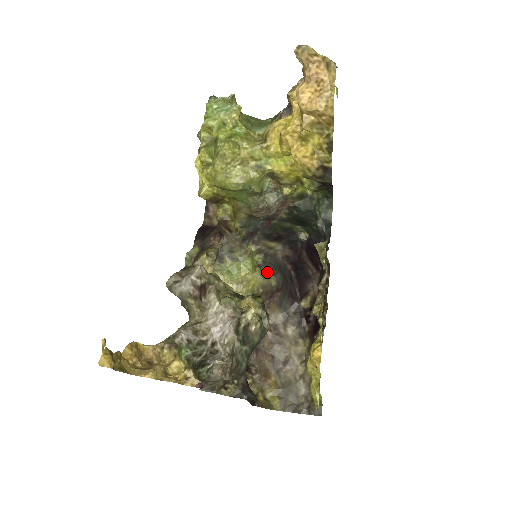
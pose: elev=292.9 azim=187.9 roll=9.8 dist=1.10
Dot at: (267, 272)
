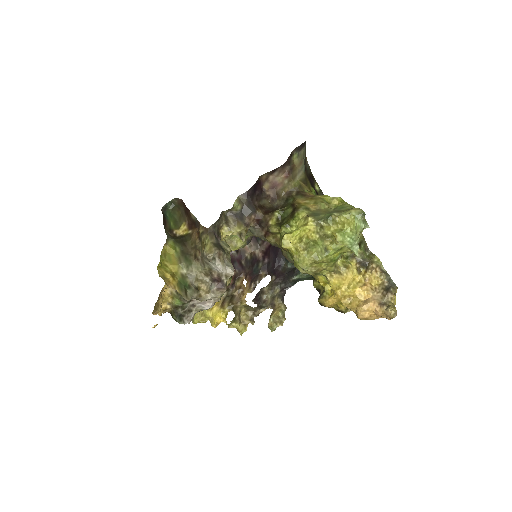
Dot at: (247, 240)
